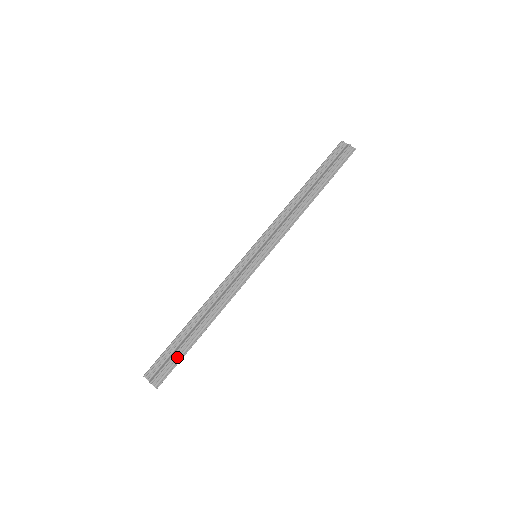
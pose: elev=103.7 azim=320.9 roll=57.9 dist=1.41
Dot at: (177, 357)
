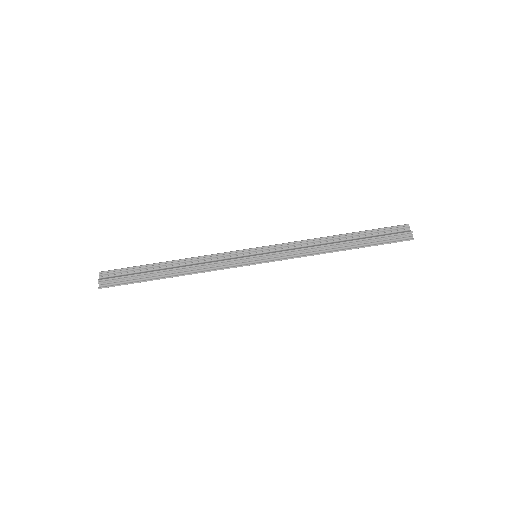
Dot at: (132, 279)
